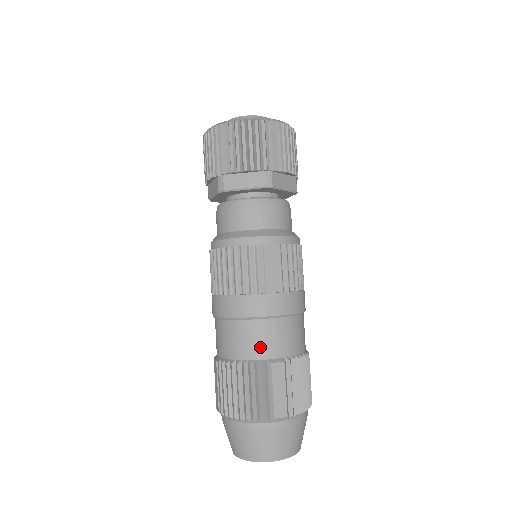
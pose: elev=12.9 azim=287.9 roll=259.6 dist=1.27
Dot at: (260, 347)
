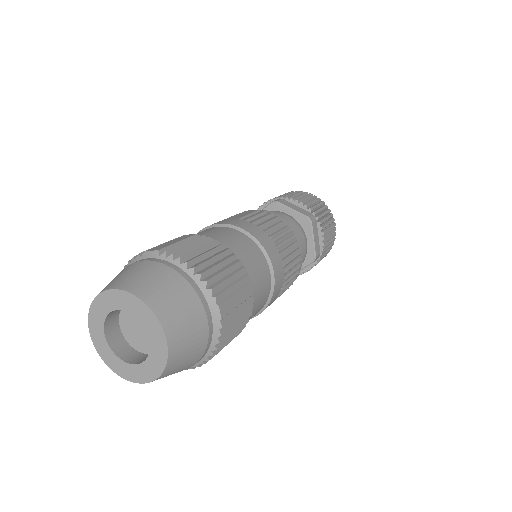
Dot at: occluded
